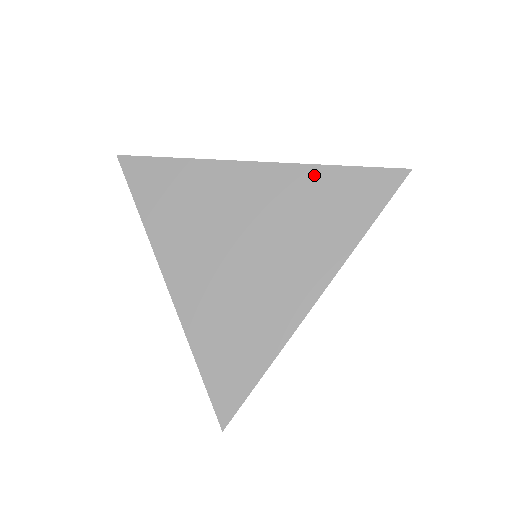
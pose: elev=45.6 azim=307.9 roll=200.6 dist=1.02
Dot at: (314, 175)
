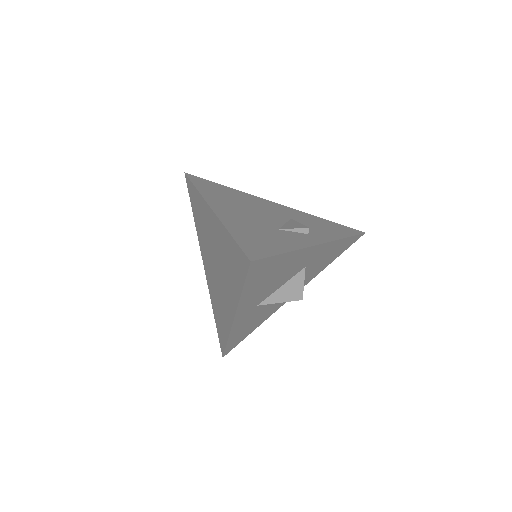
Dot at: (225, 234)
